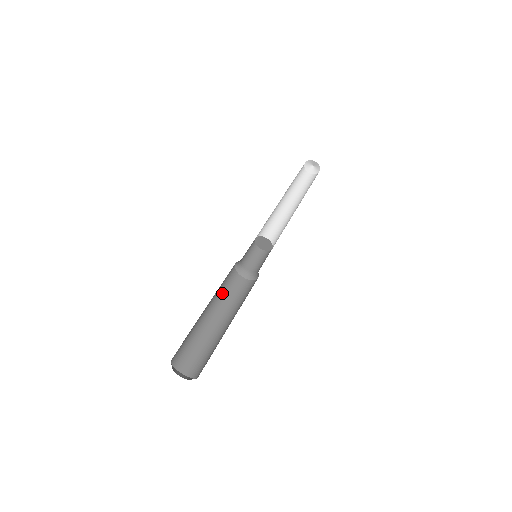
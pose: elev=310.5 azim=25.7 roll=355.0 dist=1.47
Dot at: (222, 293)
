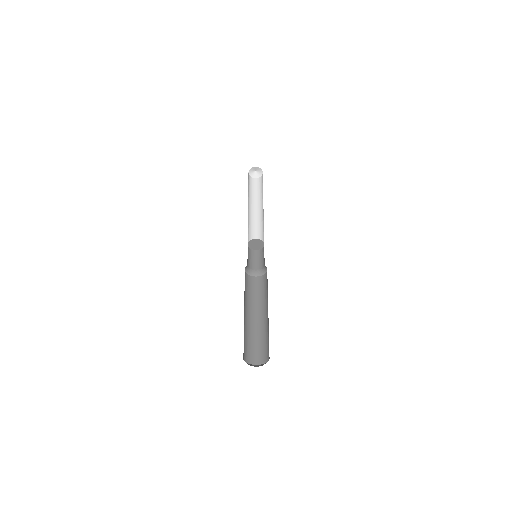
Dot at: (256, 297)
